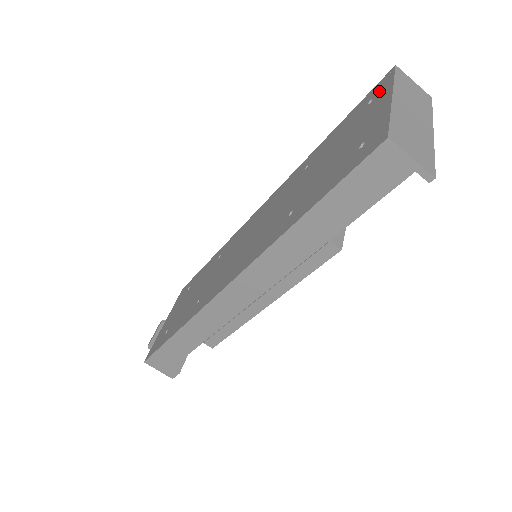
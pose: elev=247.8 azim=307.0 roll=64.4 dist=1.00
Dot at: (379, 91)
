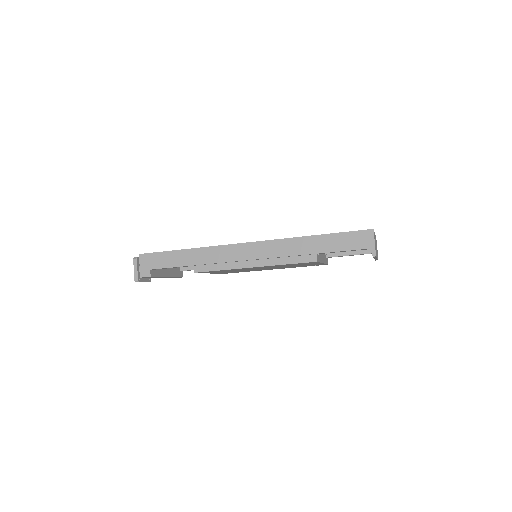
Dot at: occluded
